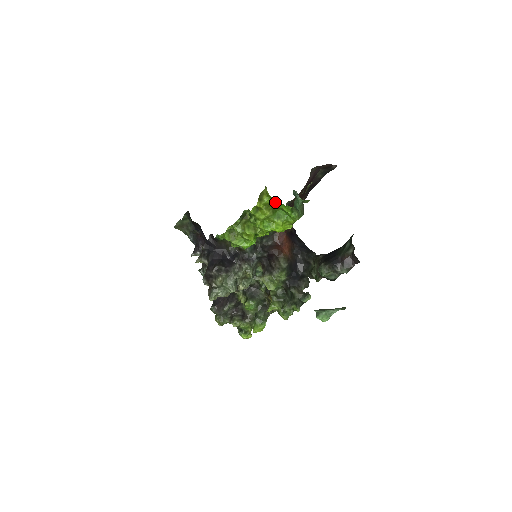
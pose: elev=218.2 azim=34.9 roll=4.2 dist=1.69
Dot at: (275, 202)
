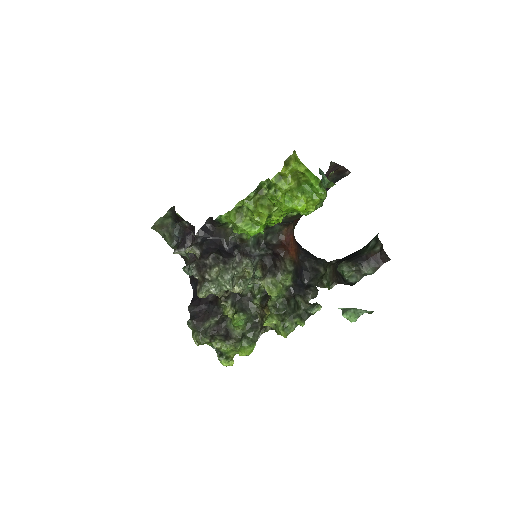
Dot at: (304, 169)
